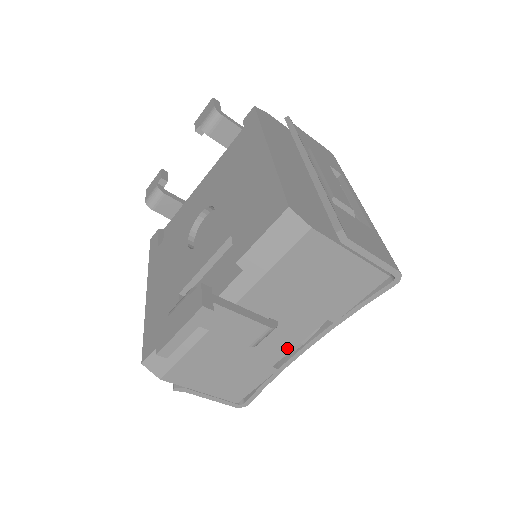
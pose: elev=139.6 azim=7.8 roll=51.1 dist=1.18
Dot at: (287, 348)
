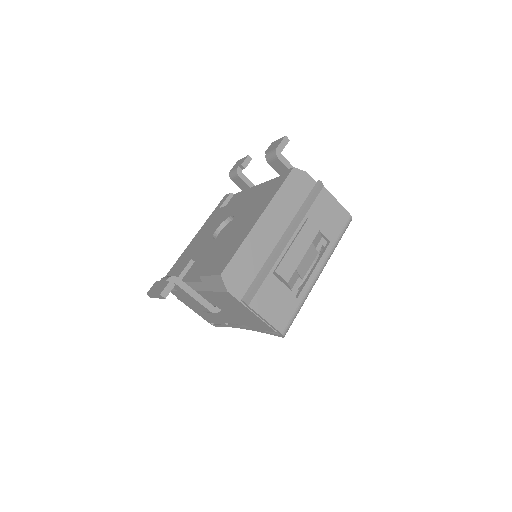
Dot at: (229, 321)
